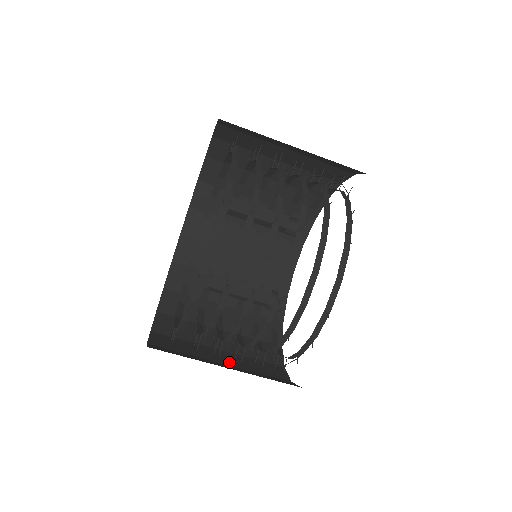
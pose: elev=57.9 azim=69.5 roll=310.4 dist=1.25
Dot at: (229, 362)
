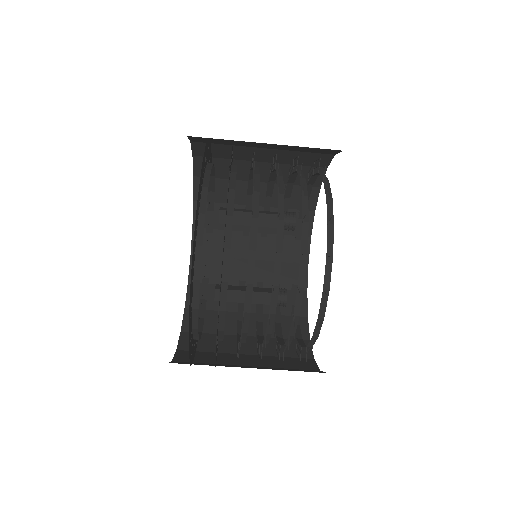
Dot at: (253, 331)
